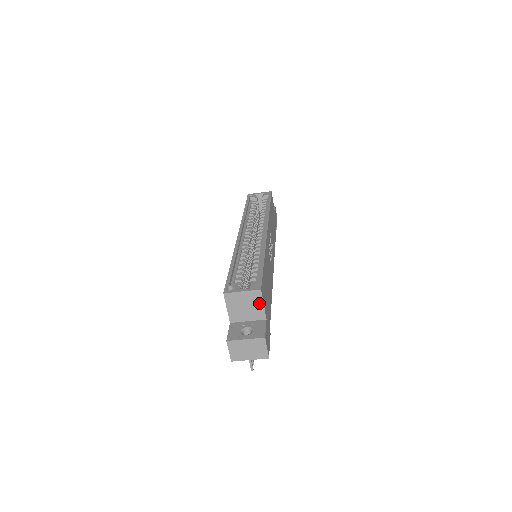
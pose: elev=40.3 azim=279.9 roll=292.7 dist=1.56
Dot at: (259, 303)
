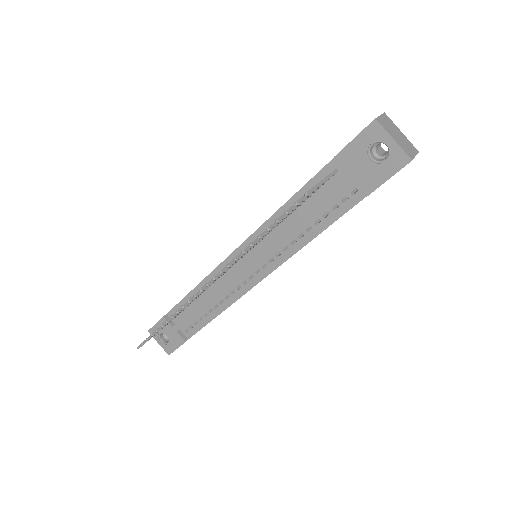
Dot at: occluded
